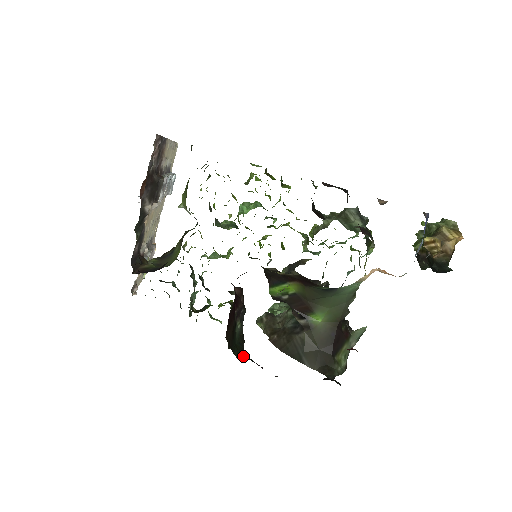
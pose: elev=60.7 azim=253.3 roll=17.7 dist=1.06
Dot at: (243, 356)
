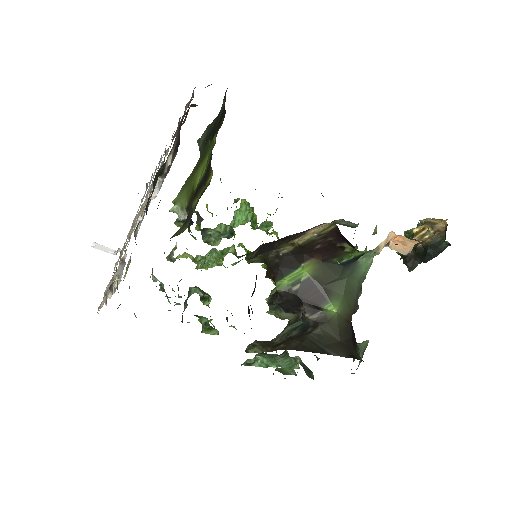
Dot at: occluded
